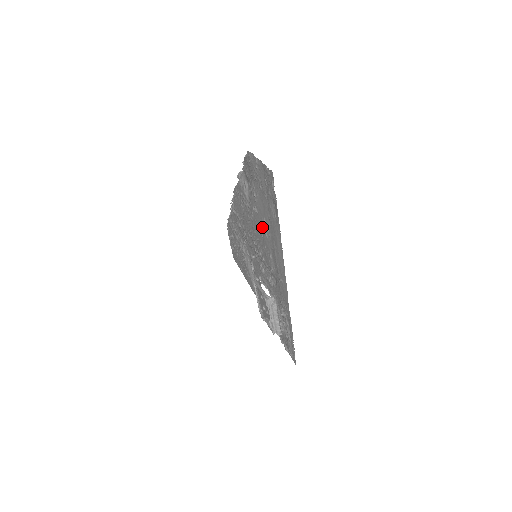
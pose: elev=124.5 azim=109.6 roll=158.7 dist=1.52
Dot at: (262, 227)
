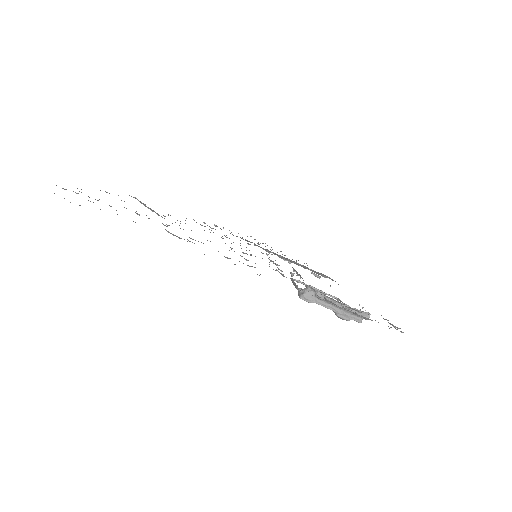
Dot at: occluded
